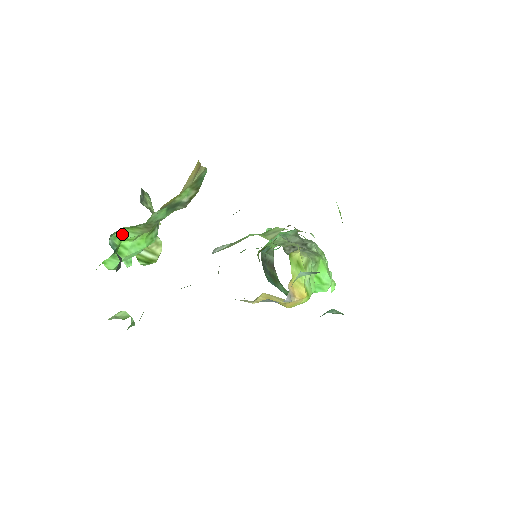
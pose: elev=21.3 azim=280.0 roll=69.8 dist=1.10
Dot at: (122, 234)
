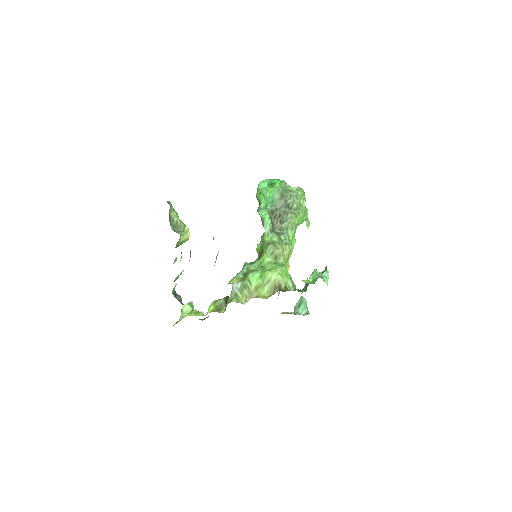
Dot at: (176, 284)
